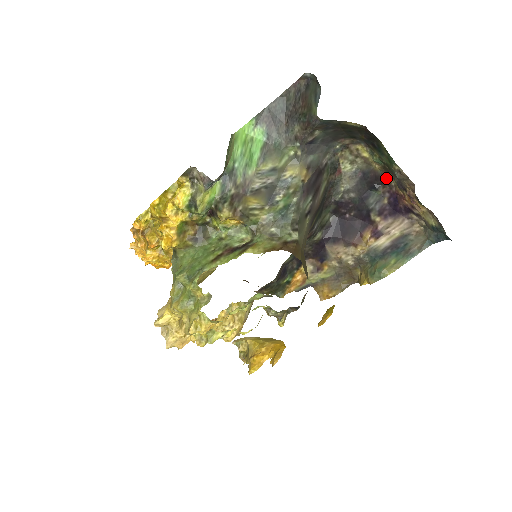
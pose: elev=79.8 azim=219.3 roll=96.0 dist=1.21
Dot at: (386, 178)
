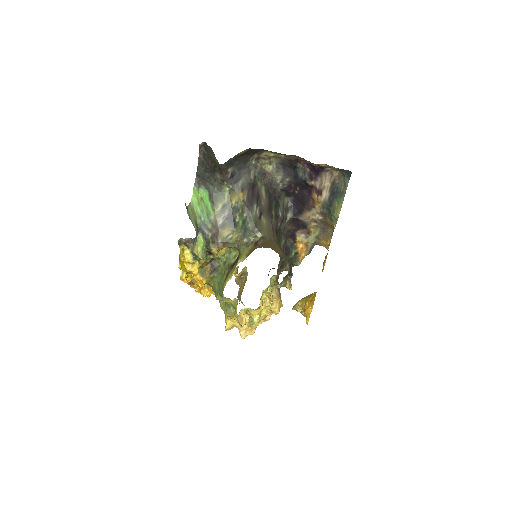
Dot at: occluded
